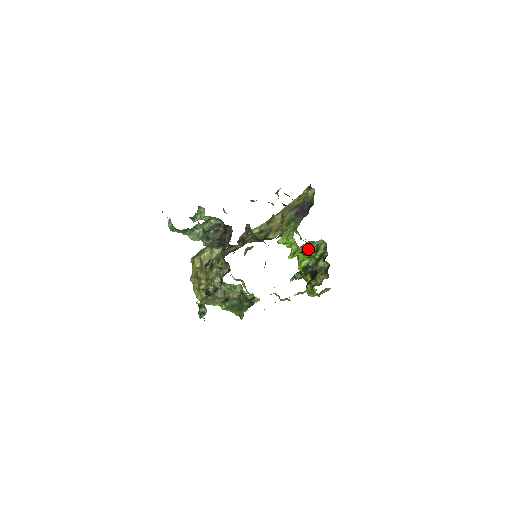
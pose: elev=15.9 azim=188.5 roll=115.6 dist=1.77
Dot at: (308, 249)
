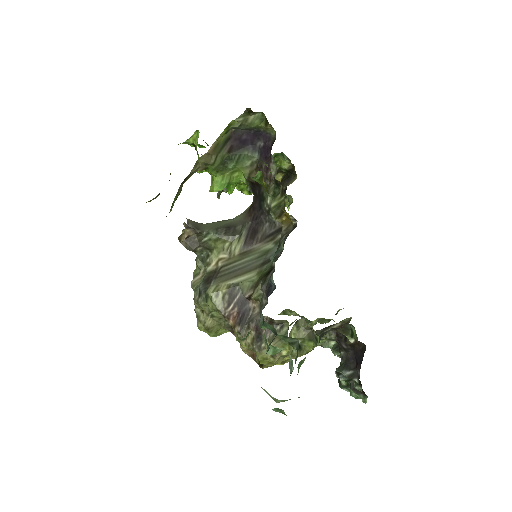
Dot at: occluded
